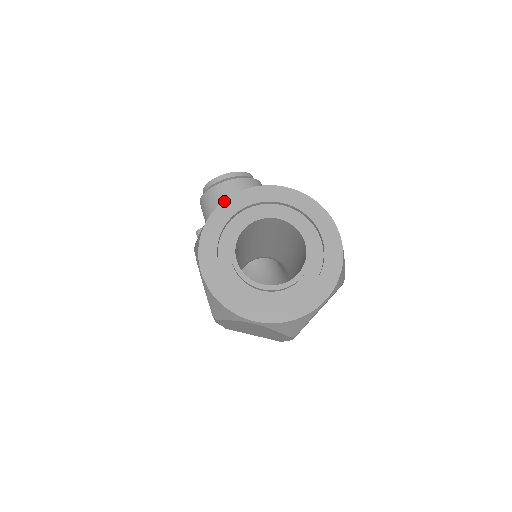
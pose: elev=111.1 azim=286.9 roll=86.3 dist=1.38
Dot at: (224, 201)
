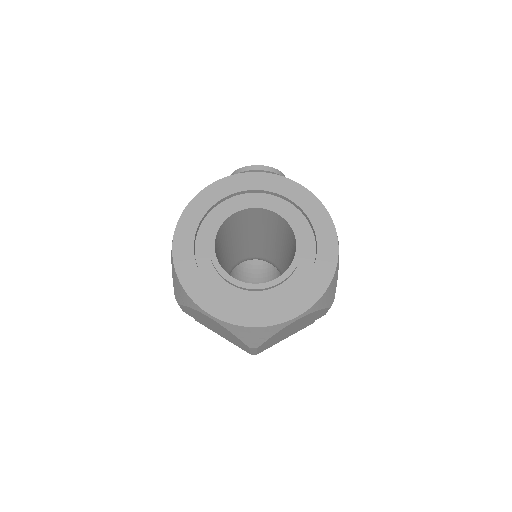
Dot at: (224, 178)
